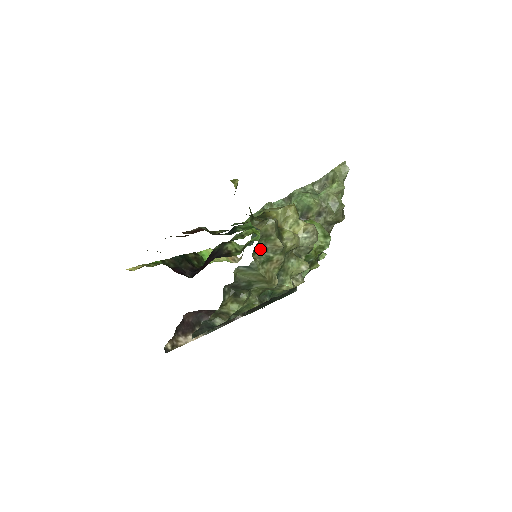
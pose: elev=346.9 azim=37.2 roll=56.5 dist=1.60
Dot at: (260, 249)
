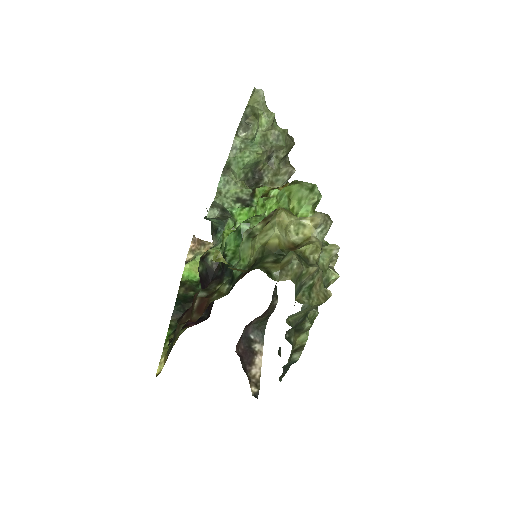
Dot at: (299, 289)
